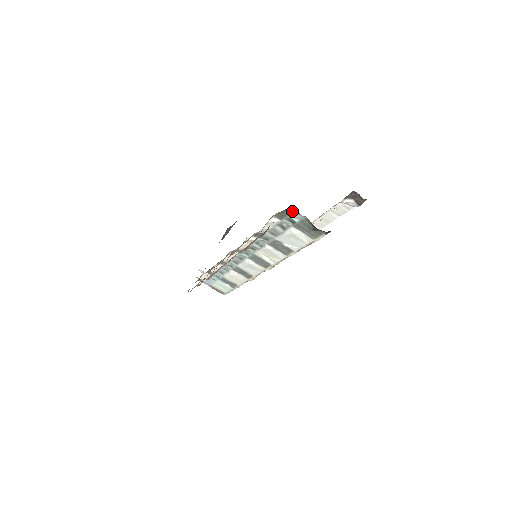
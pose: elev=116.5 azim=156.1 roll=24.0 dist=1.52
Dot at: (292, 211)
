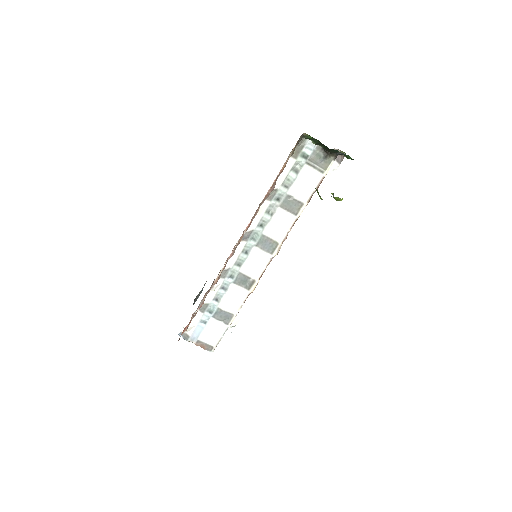
Dot at: (306, 141)
